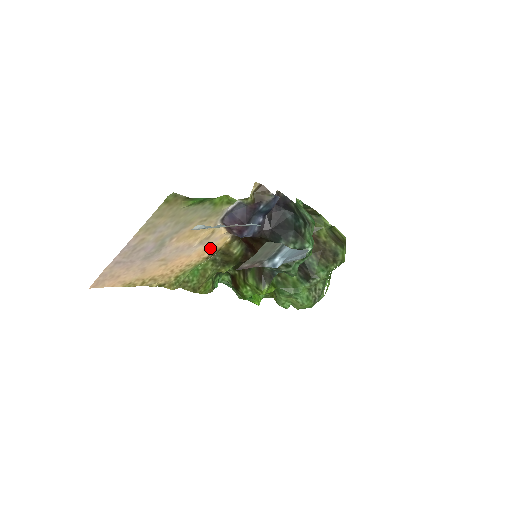
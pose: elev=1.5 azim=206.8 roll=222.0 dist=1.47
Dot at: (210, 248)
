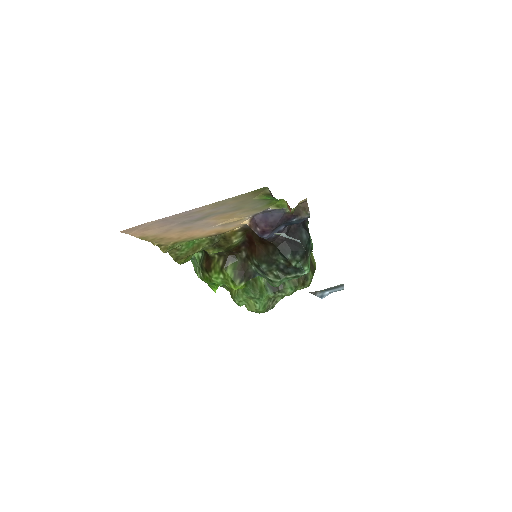
Dot at: (221, 230)
